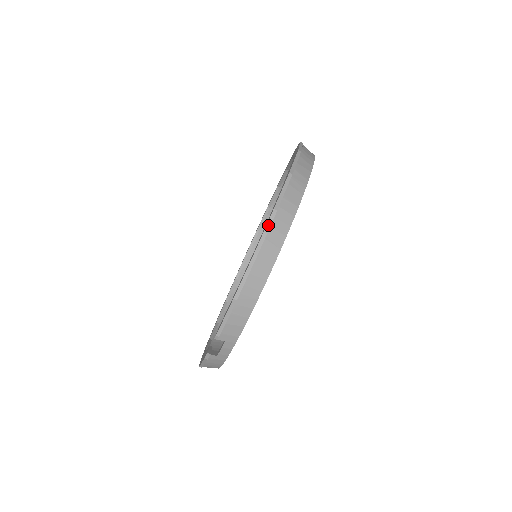
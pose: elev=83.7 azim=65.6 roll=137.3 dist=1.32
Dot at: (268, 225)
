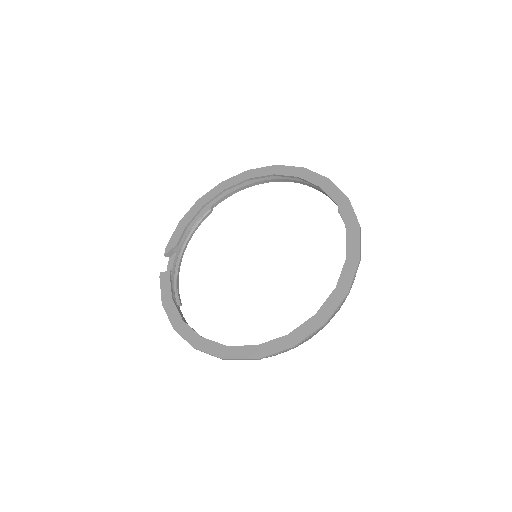
Dot at: occluded
